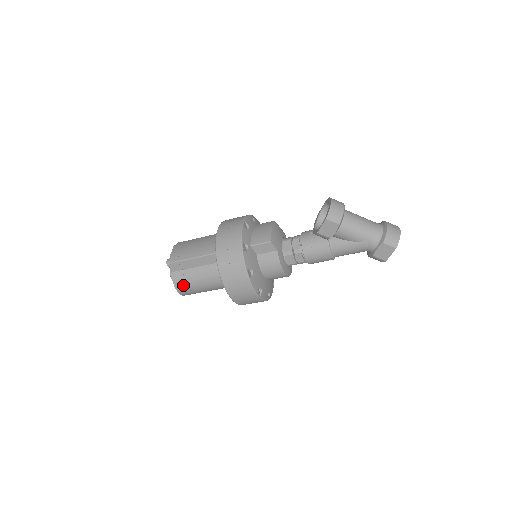
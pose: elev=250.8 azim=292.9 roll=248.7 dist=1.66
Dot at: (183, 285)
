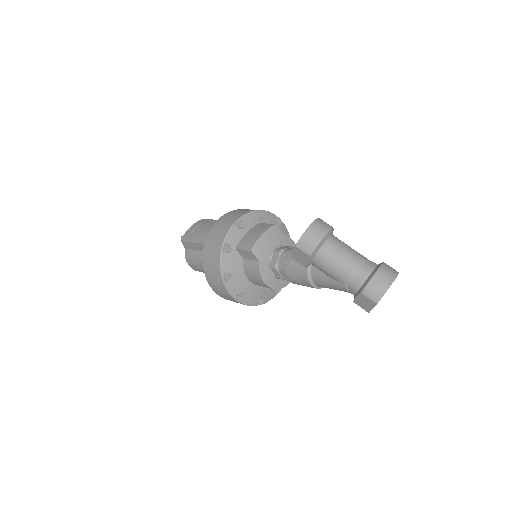
Dot at: (192, 264)
